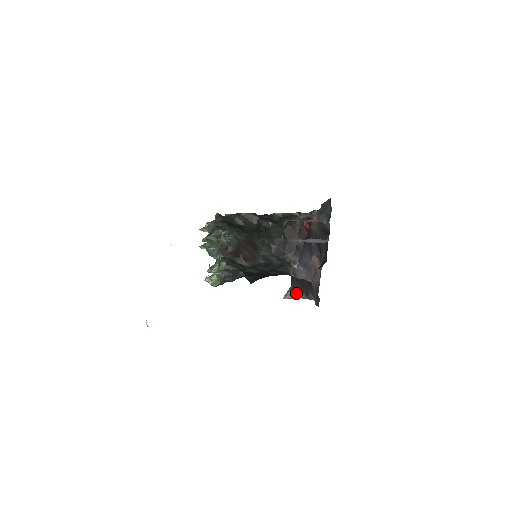
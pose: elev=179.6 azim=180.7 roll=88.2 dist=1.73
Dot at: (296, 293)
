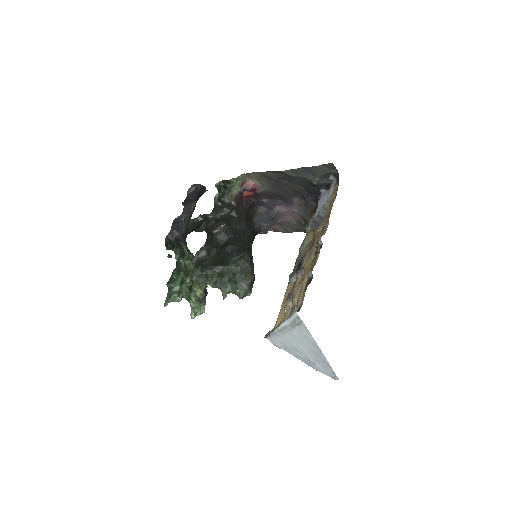
Dot at: occluded
